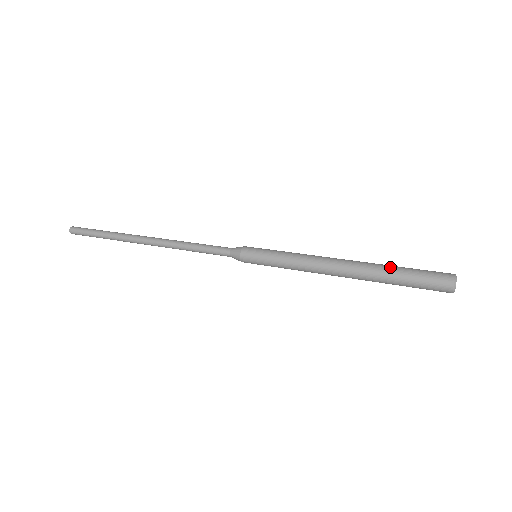
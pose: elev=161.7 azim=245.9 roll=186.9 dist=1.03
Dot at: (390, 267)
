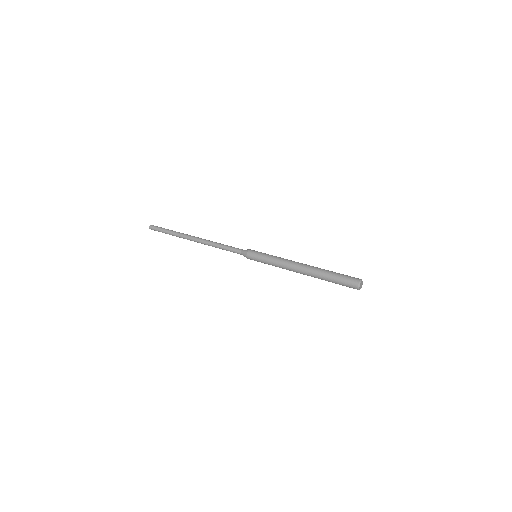
Dot at: occluded
